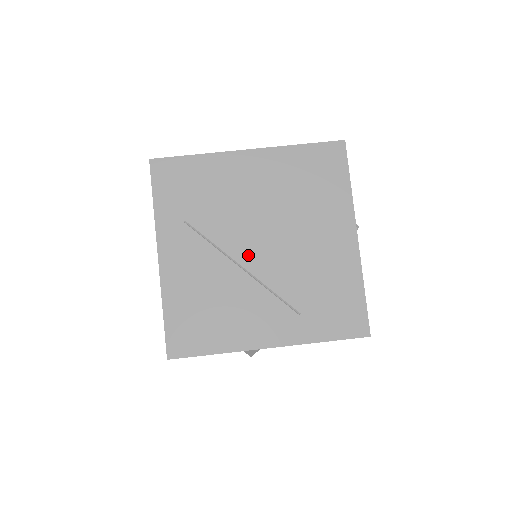
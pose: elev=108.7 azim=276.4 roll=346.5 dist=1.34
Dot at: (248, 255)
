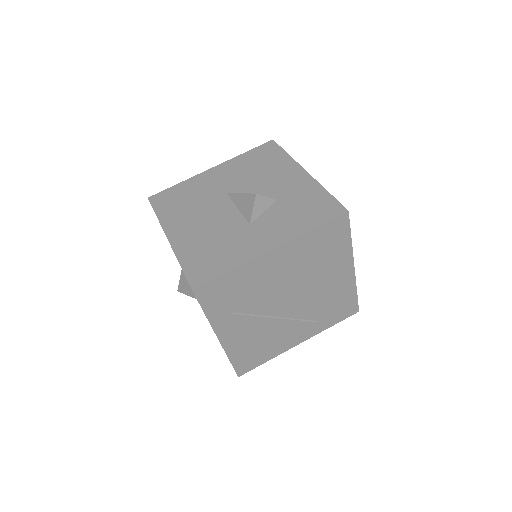
Dot at: (281, 310)
